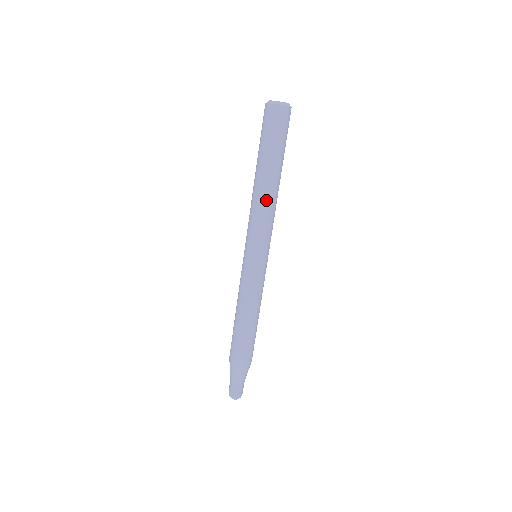
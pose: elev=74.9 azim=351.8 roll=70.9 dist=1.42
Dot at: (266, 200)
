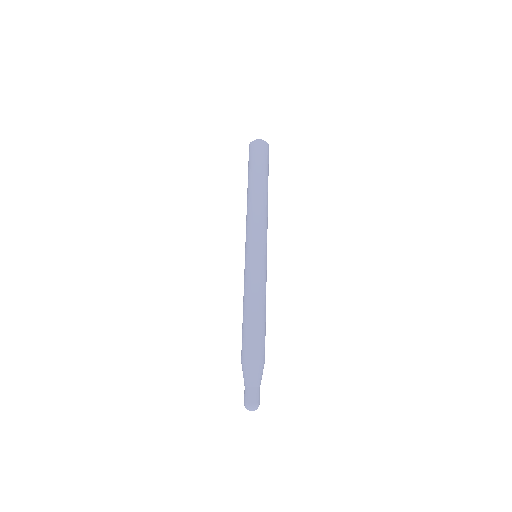
Dot at: (259, 204)
